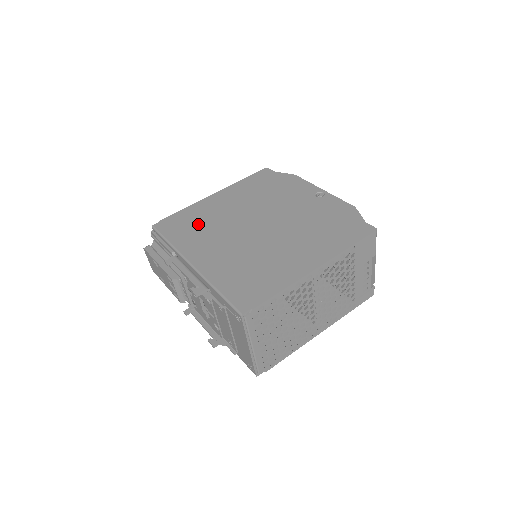
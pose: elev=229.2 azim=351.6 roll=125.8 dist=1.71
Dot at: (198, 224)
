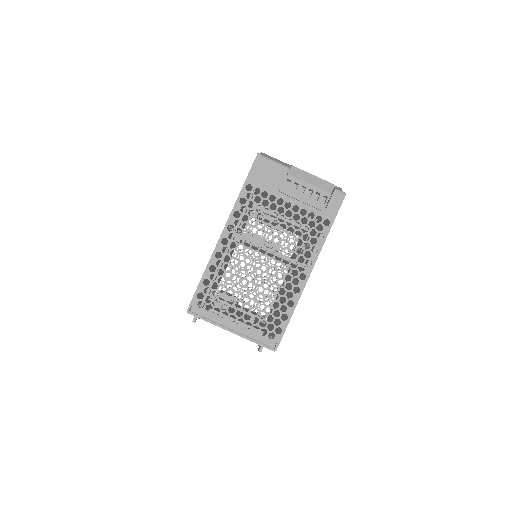
Dot at: occluded
